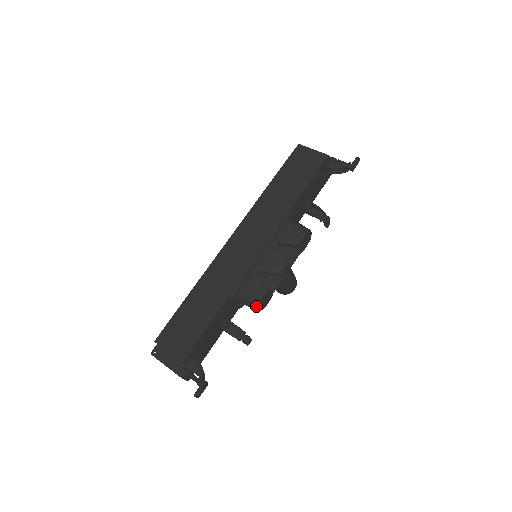
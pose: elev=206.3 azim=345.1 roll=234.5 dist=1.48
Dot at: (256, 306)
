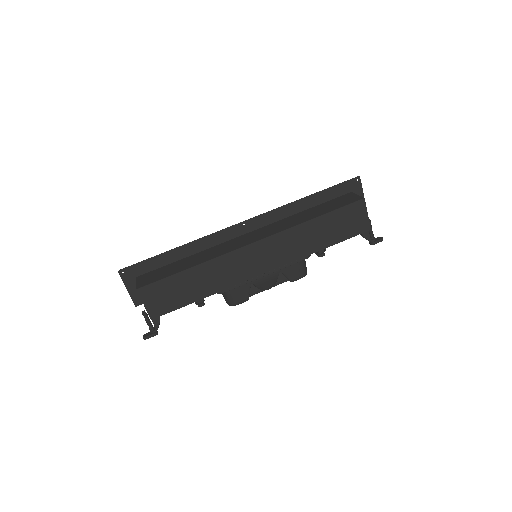
Dot at: (230, 305)
